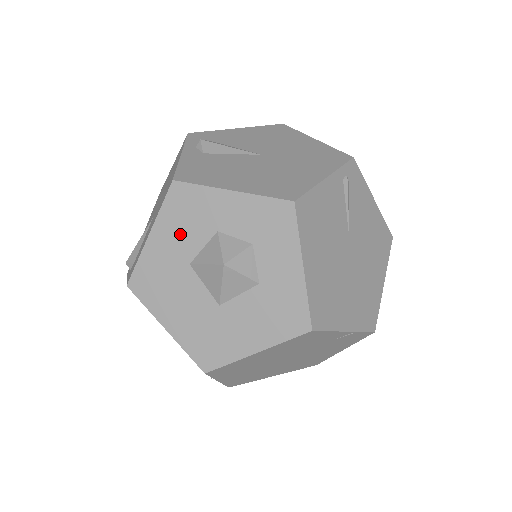
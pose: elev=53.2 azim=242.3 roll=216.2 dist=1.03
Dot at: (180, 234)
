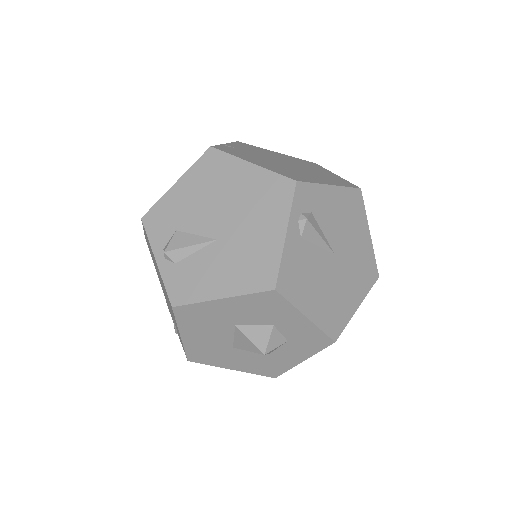
Dot at: (246, 312)
